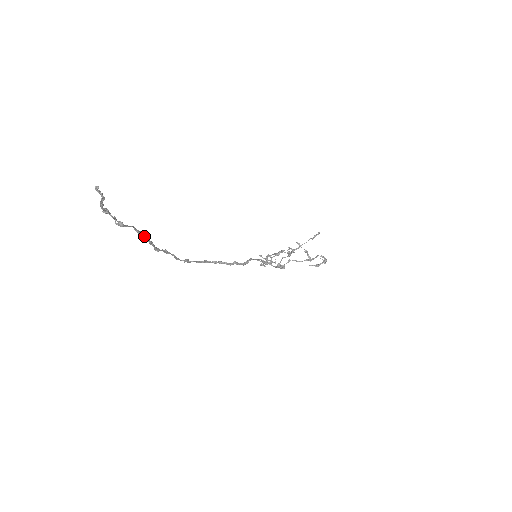
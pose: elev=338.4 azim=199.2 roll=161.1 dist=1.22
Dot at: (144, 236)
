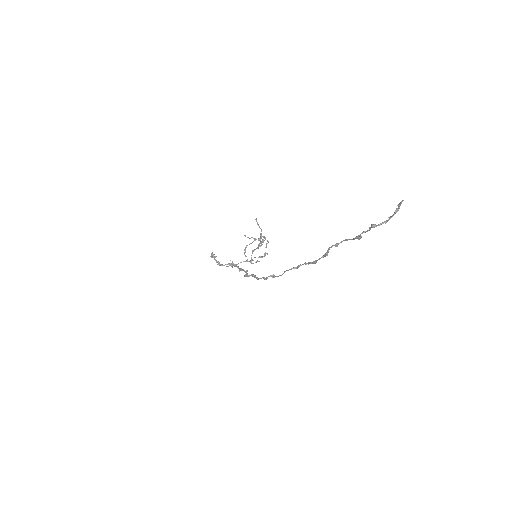
Dot at: occluded
